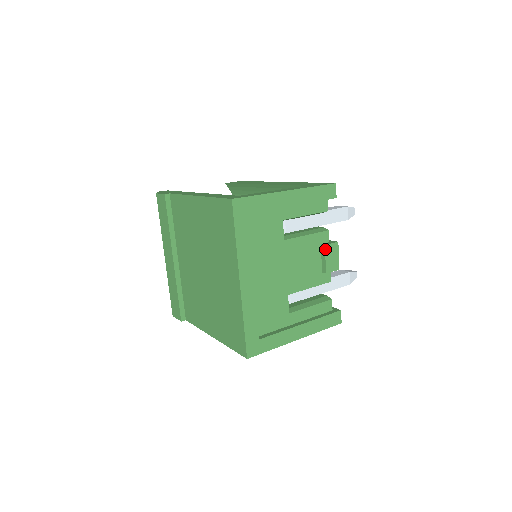
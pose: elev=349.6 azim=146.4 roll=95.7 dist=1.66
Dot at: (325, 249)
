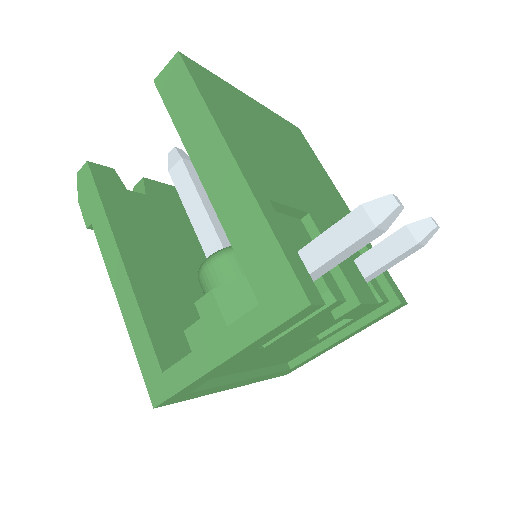
Dot at: (339, 319)
